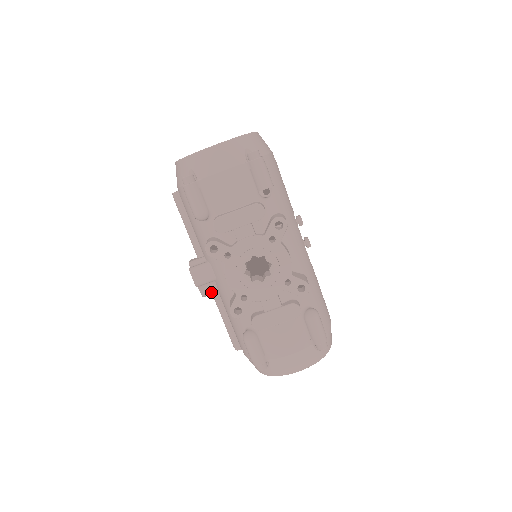
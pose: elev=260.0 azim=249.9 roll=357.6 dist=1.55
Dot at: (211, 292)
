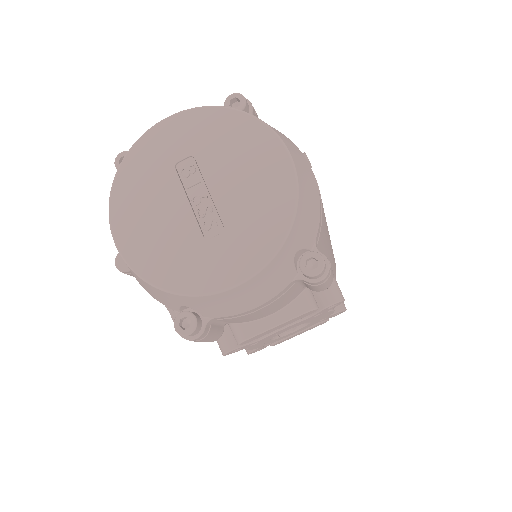
Dot at: occluded
